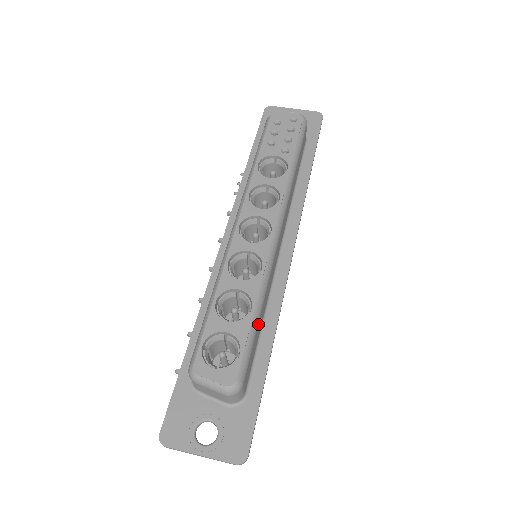
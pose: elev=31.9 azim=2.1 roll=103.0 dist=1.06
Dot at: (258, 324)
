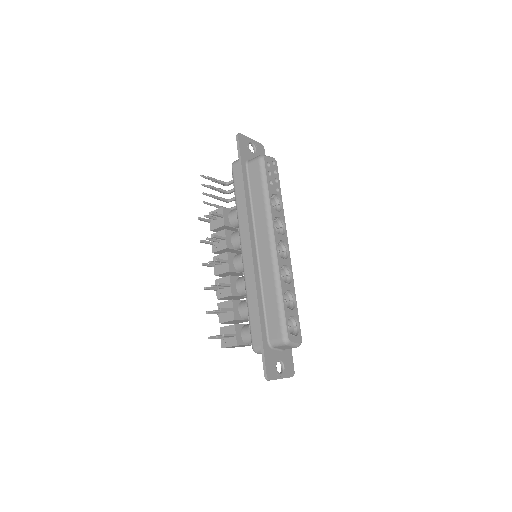
Dot at: occluded
